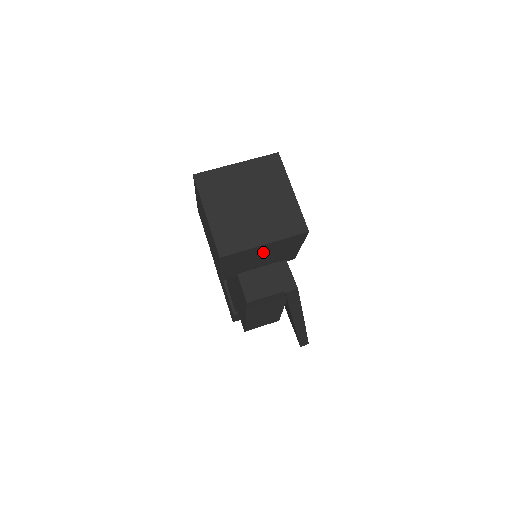
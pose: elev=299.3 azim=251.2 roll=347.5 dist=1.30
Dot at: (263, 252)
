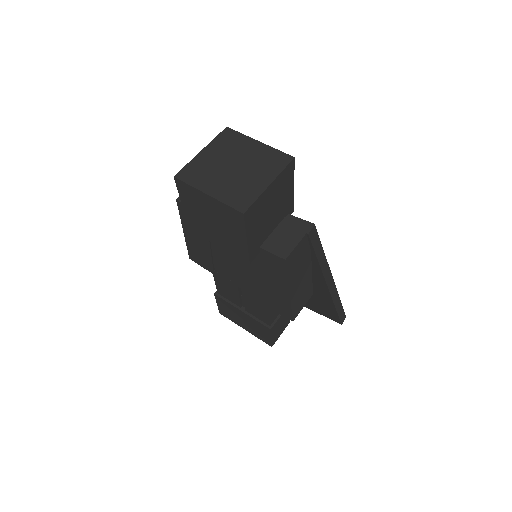
Dot at: (271, 200)
